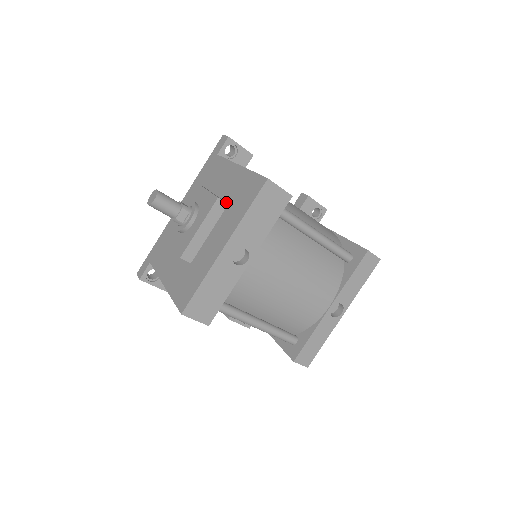
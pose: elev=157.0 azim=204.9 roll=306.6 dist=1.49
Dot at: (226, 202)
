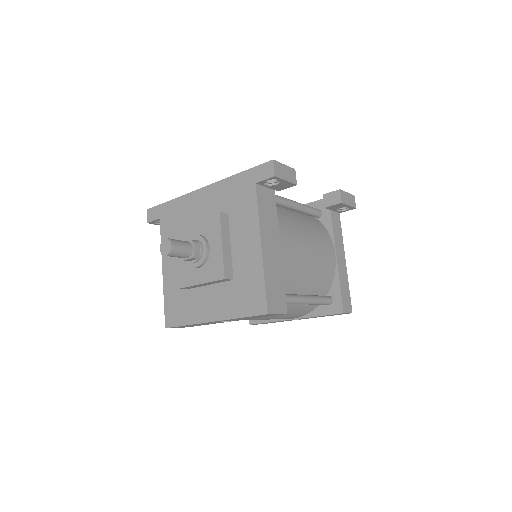
Dot at: (233, 274)
